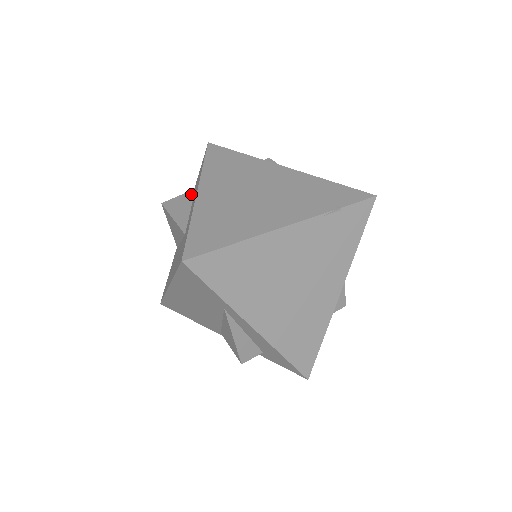
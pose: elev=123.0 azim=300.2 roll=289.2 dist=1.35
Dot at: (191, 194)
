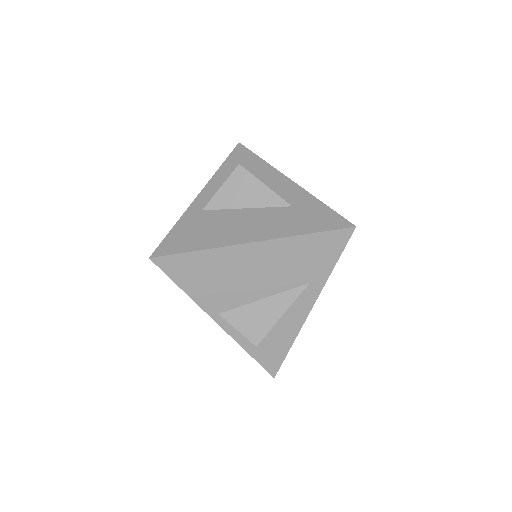
Dot at: occluded
